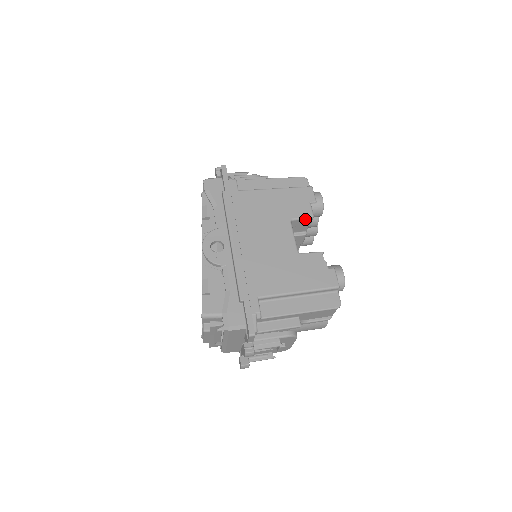
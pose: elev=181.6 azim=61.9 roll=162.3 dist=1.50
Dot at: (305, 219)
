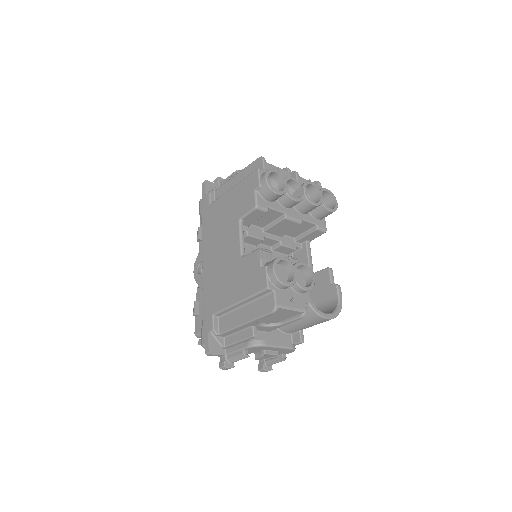
Dot at: (251, 212)
